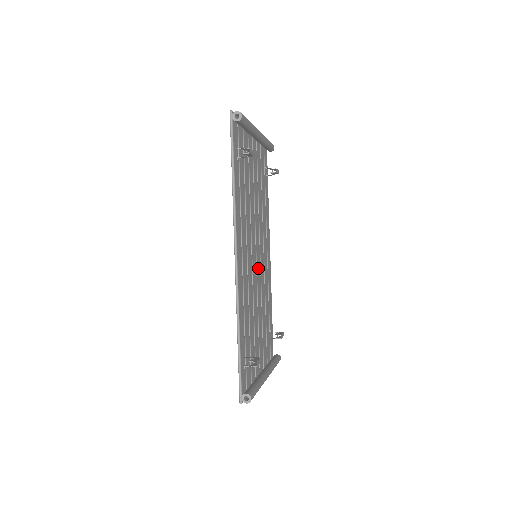
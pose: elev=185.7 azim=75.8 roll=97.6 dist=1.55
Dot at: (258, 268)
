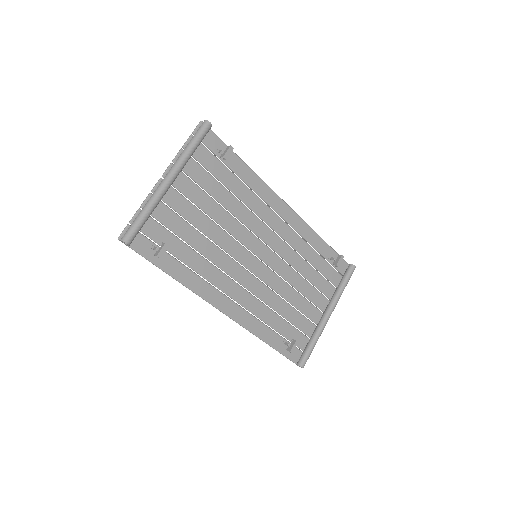
Dot at: (267, 257)
